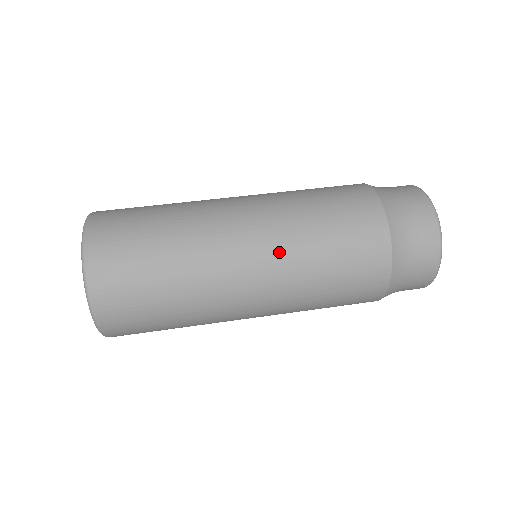
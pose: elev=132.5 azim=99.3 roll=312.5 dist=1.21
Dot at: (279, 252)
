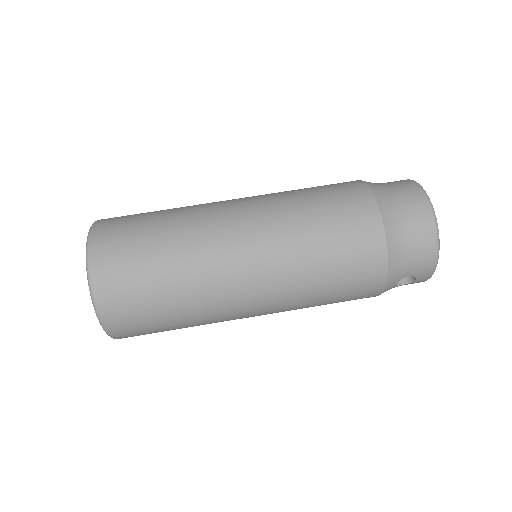
Dot at: (269, 222)
